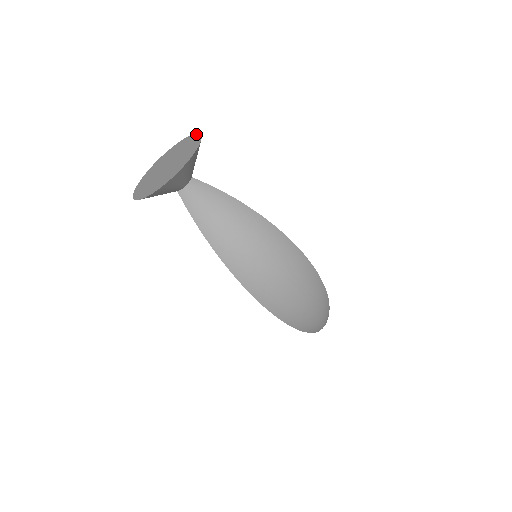
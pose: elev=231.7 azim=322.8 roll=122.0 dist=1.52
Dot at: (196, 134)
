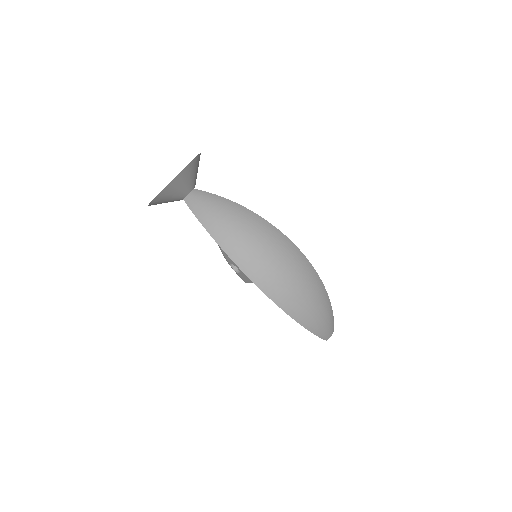
Dot at: occluded
